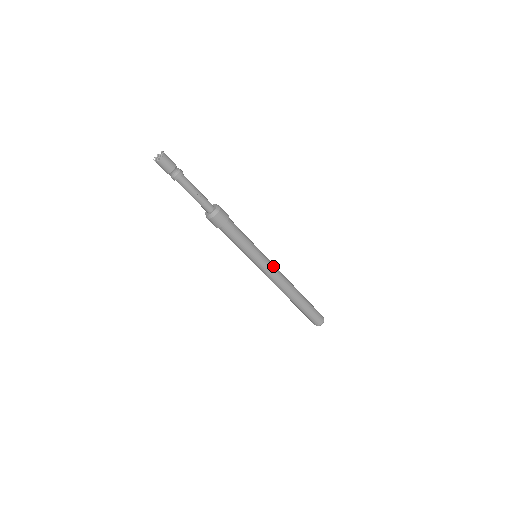
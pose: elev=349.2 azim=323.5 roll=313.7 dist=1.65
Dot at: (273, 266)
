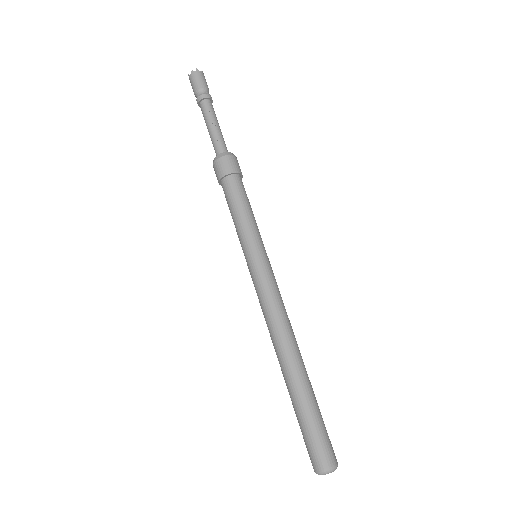
Dot at: (272, 284)
